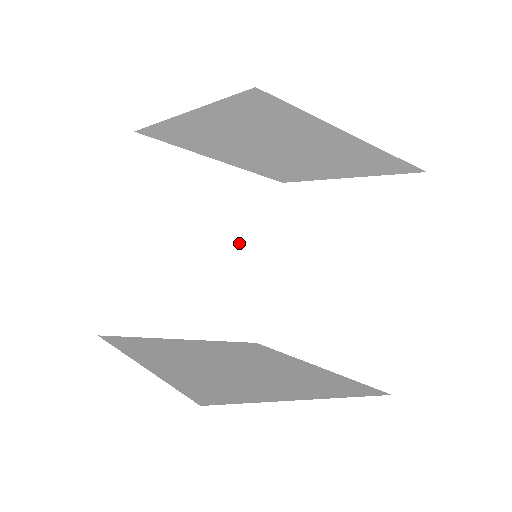
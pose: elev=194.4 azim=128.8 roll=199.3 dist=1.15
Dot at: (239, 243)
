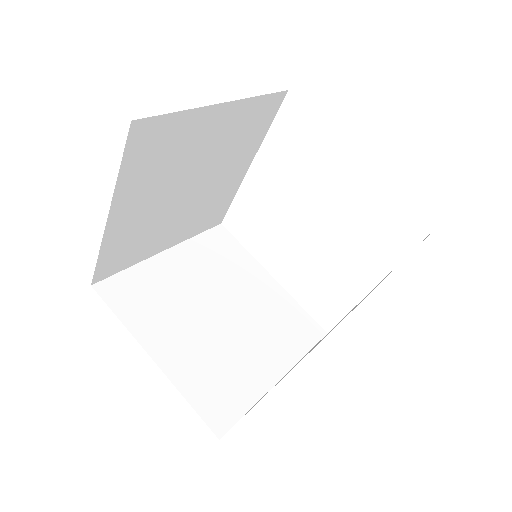
Dot at: (226, 165)
